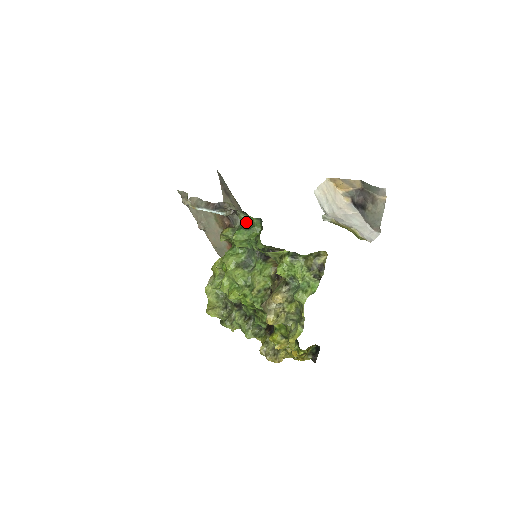
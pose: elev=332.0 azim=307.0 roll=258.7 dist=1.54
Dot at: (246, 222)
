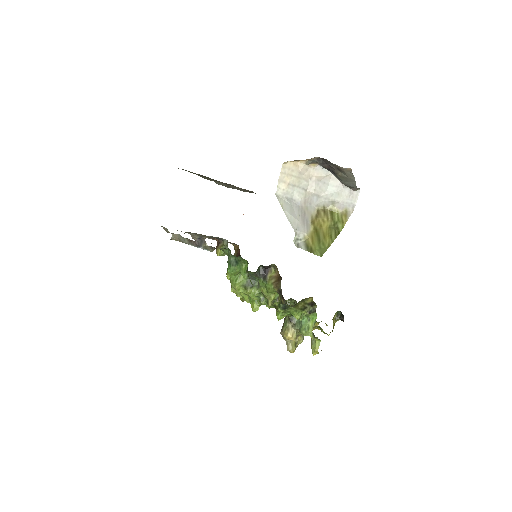
Dot at: (231, 257)
